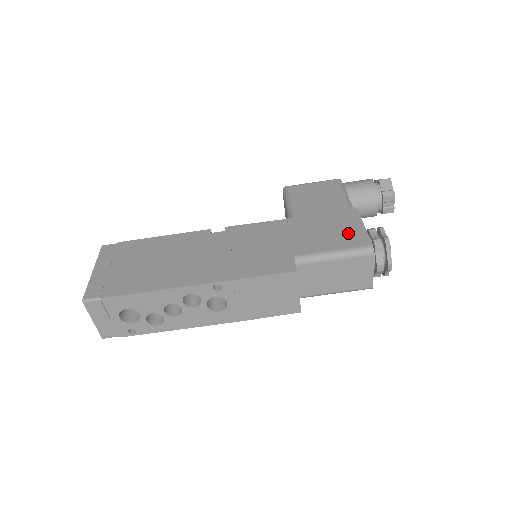
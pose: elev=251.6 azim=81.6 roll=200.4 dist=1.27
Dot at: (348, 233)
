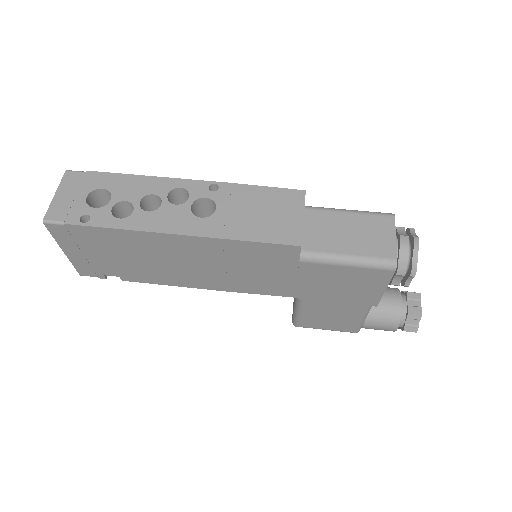
Dot at: occluded
